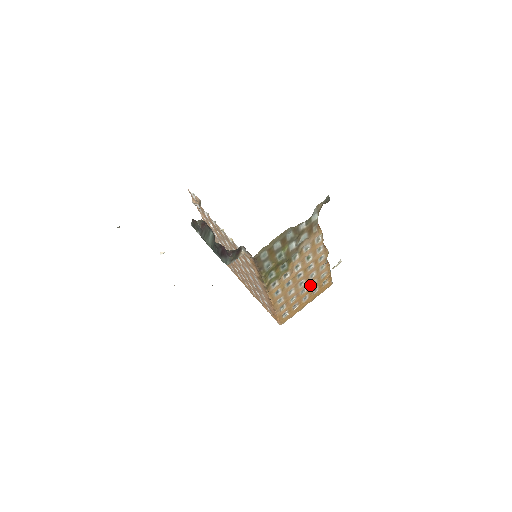
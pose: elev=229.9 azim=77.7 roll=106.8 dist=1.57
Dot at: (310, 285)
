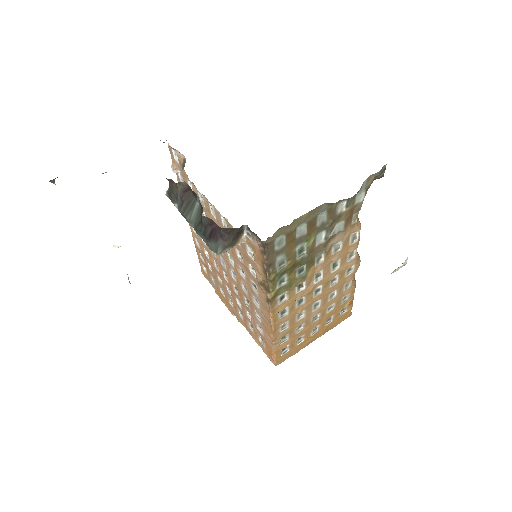
Dot at: (325, 310)
